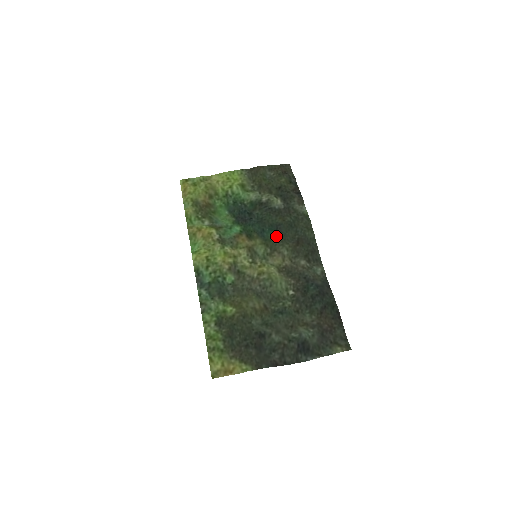
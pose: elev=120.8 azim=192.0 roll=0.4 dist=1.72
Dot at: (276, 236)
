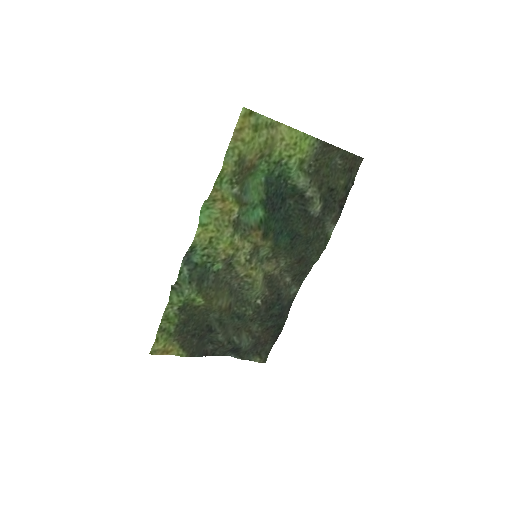
Dot at: (288, 245)
